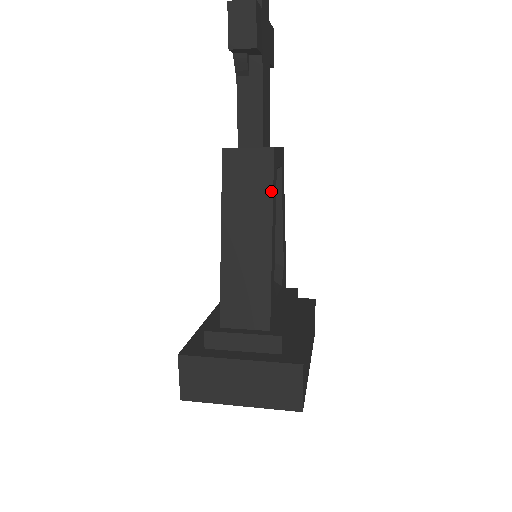
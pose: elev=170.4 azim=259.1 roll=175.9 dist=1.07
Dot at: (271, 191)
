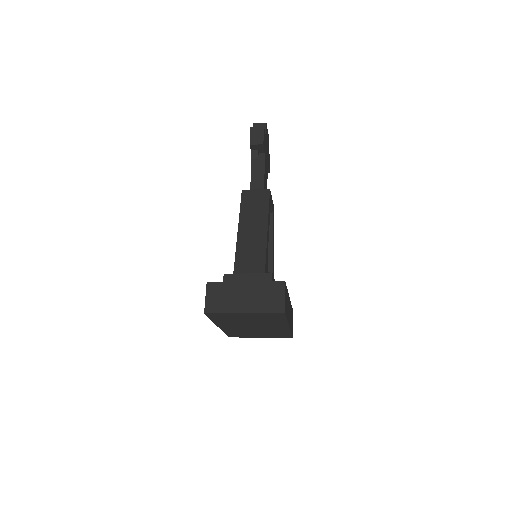
Dot at: (268, 207)
